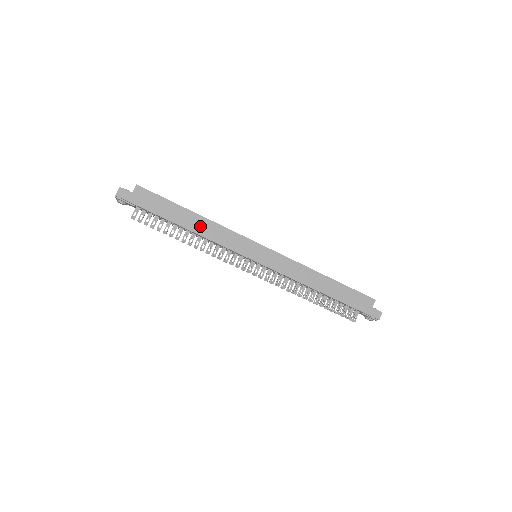
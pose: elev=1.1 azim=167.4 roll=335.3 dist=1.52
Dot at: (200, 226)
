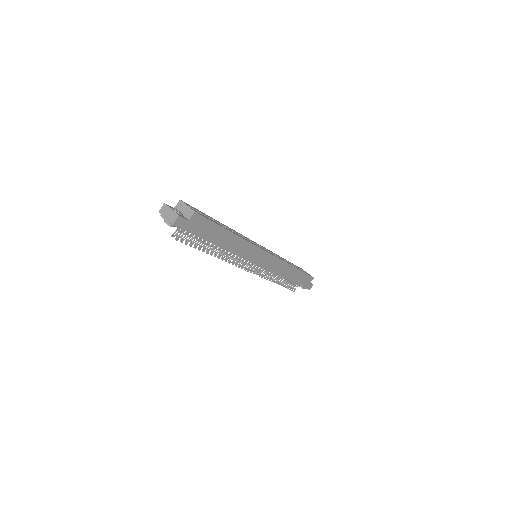
Dot at: (232, 244)
